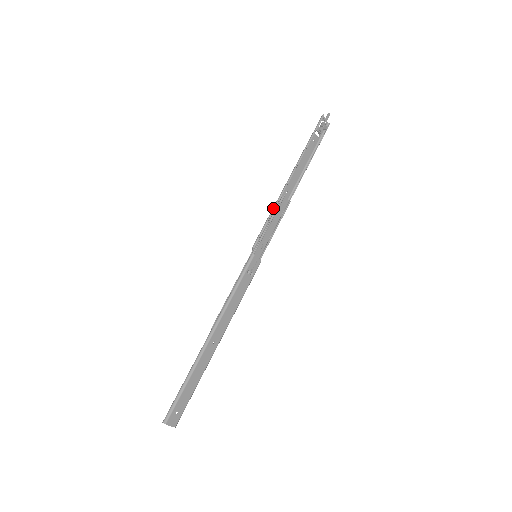
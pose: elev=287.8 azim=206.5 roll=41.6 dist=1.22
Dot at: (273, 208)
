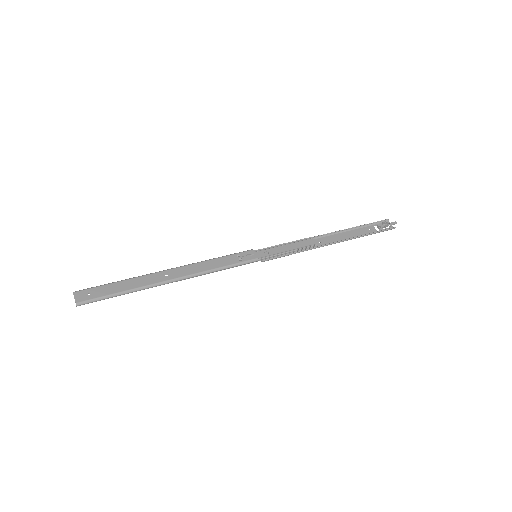
Dot at: (296, 241)
